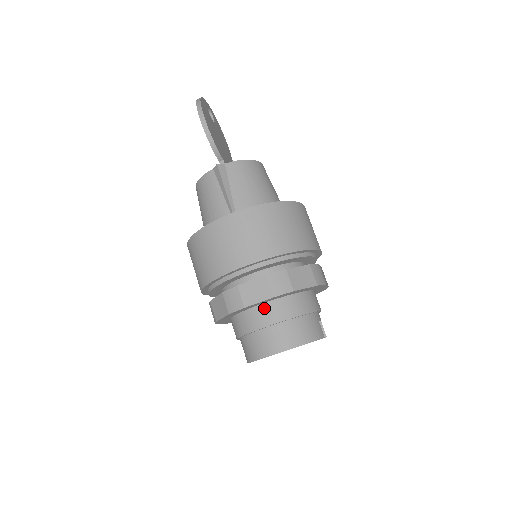
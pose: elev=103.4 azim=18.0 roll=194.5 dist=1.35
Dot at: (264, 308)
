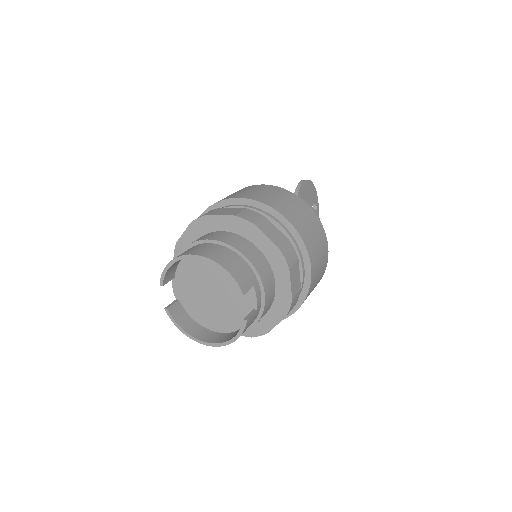
Dot at: (220, 233)
